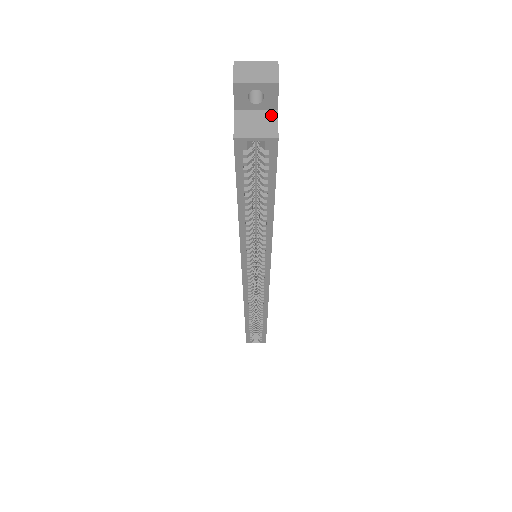
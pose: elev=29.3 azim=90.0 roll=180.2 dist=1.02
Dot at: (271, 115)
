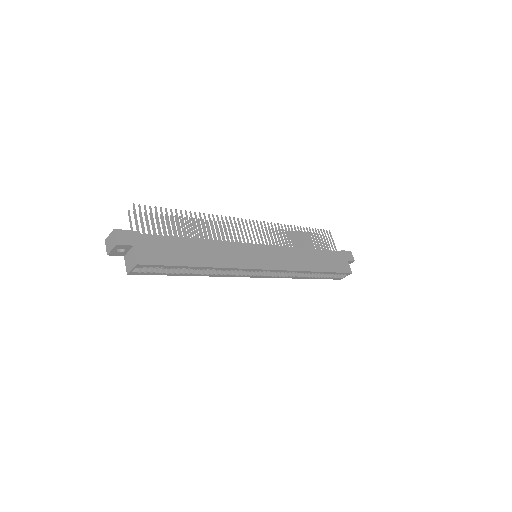
Dot at: (133, 251)
